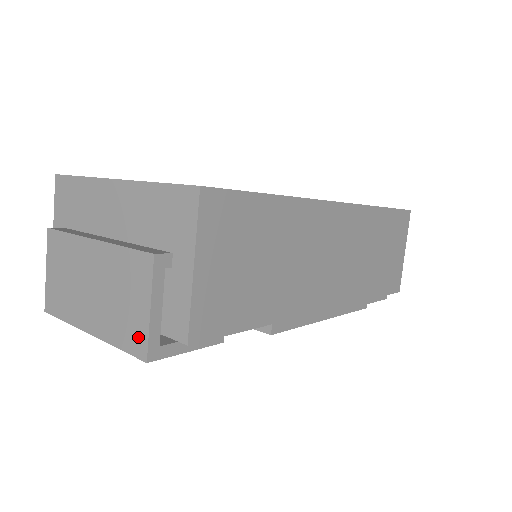
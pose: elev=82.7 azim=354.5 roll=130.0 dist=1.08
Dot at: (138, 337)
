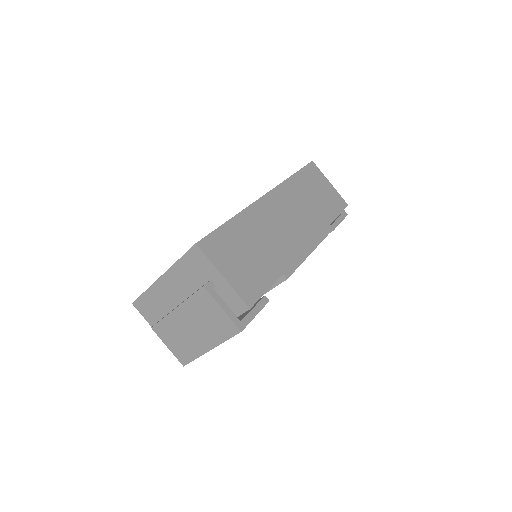
Dot at: (229, 326)
